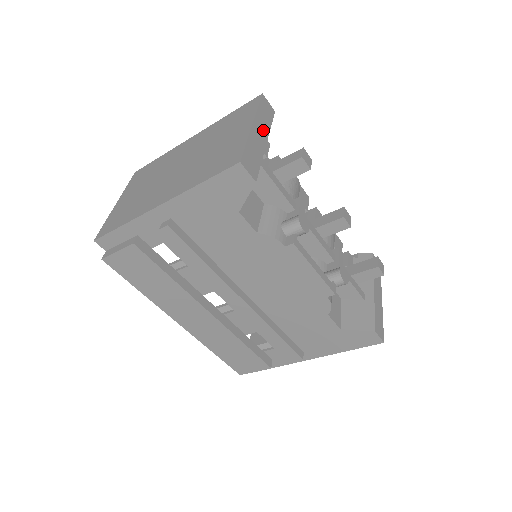
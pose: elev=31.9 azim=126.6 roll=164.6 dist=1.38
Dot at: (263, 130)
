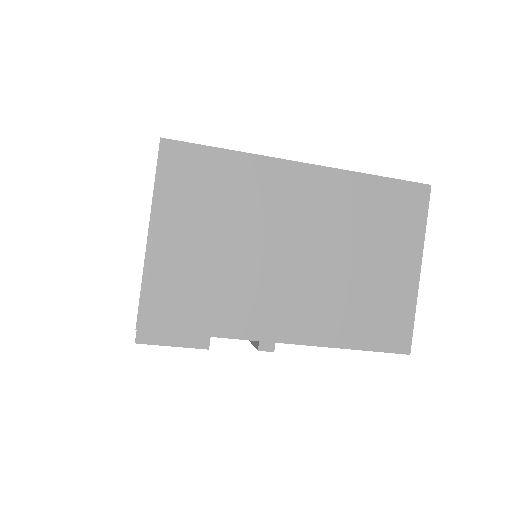
Dot at: occluded
